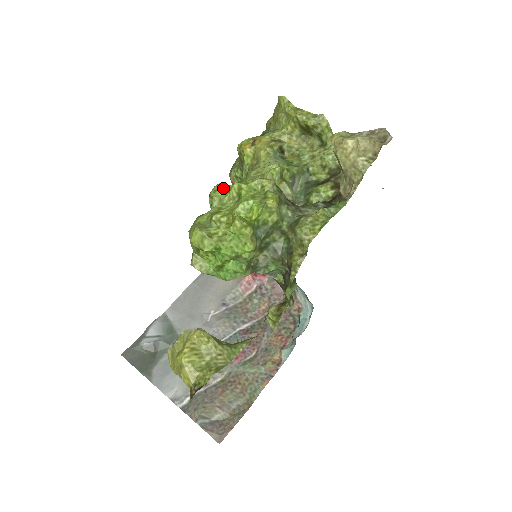
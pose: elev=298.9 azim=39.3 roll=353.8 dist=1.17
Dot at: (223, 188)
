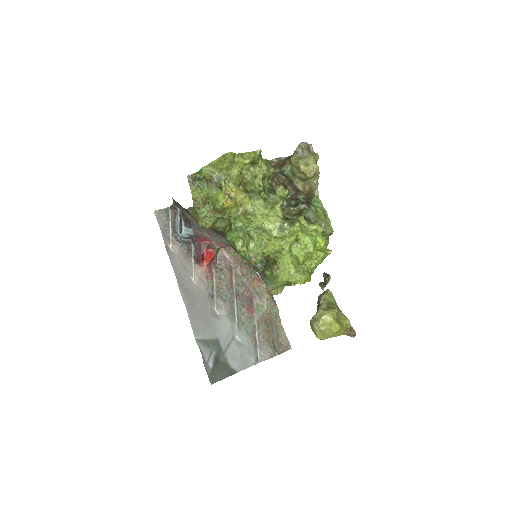
Dot at: (243, 240)
